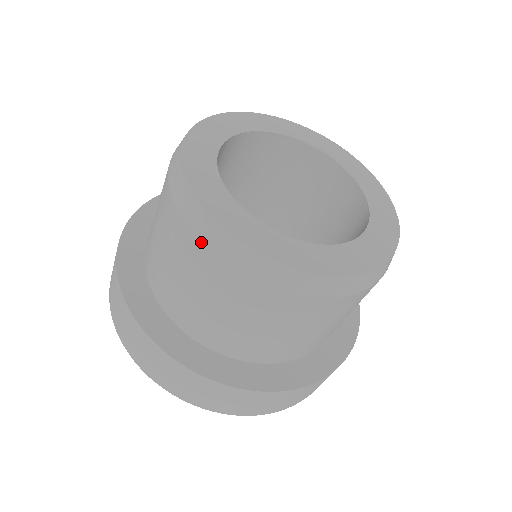
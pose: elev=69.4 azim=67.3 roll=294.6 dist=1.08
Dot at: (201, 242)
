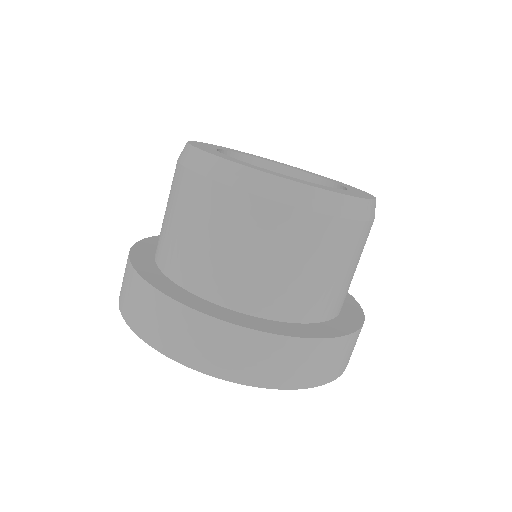
Dot at: (198, 174)
